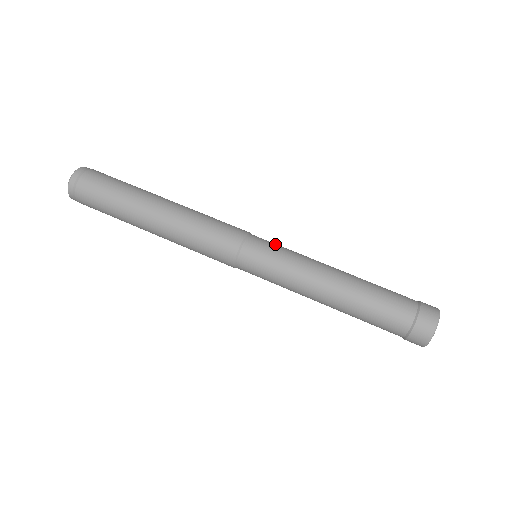
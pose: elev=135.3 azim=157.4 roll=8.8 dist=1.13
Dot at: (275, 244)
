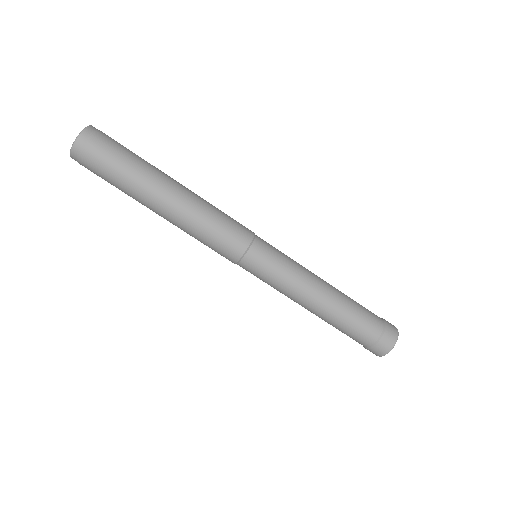
Dot at: (277, 249)
